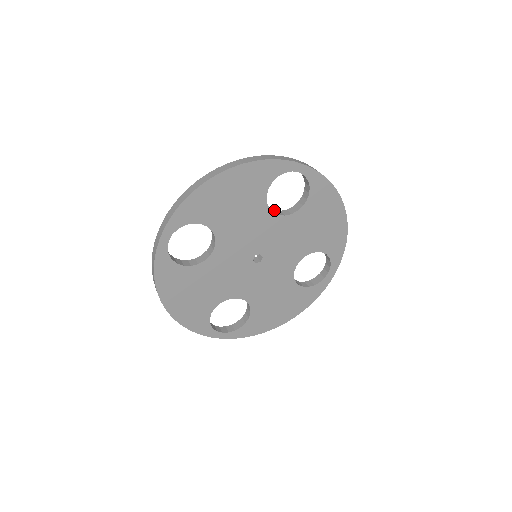
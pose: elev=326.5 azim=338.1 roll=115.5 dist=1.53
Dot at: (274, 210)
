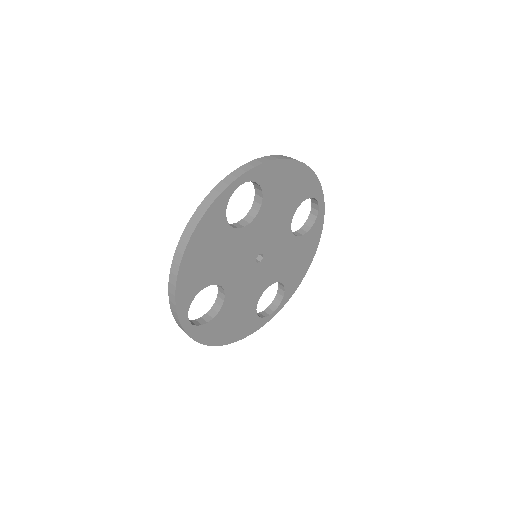
Dot at: (242, 219)
